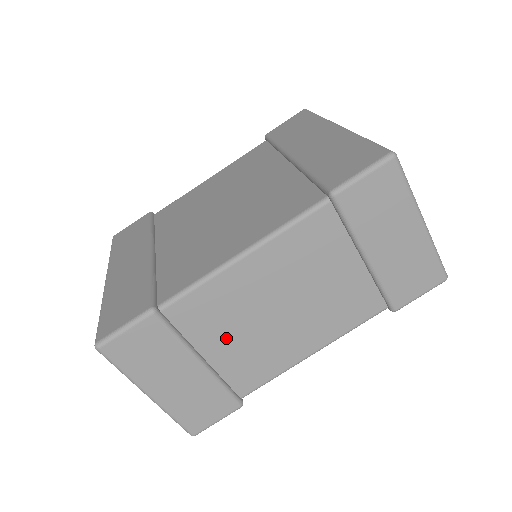
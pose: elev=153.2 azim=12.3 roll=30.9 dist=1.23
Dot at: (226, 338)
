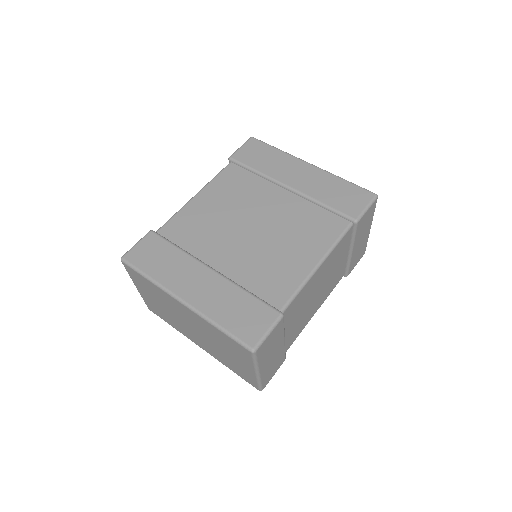
Dot at: (295, 319)
